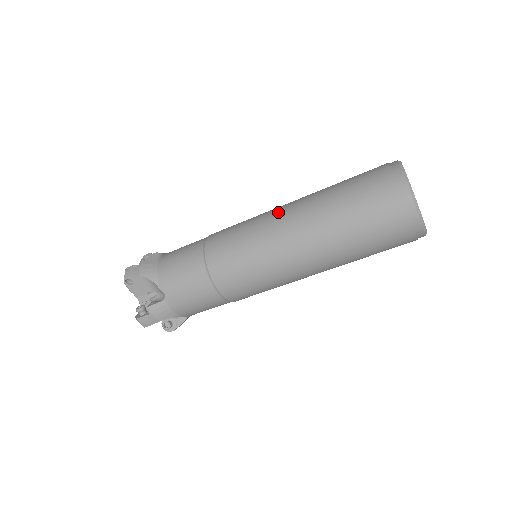
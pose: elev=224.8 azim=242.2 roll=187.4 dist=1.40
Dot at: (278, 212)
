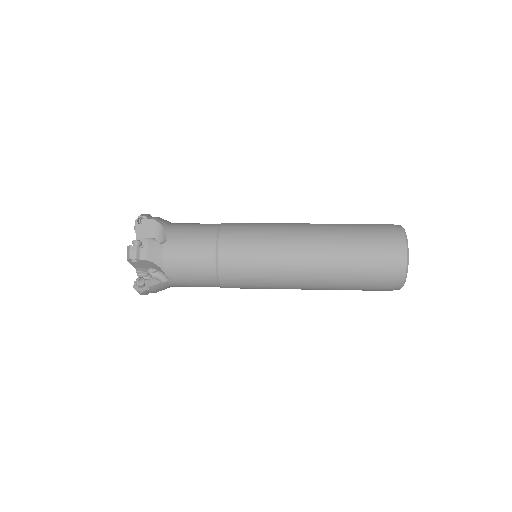
Dot at: (295, 245)
